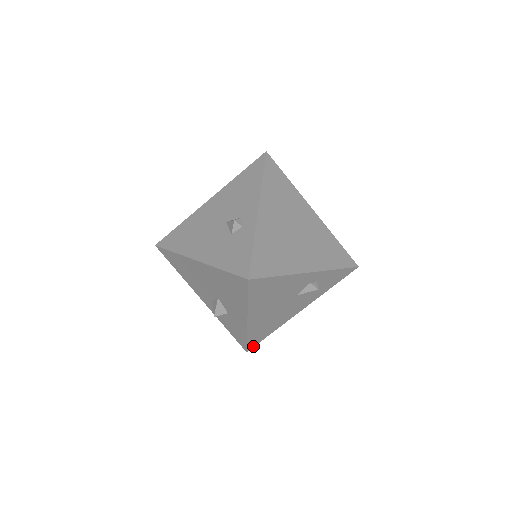
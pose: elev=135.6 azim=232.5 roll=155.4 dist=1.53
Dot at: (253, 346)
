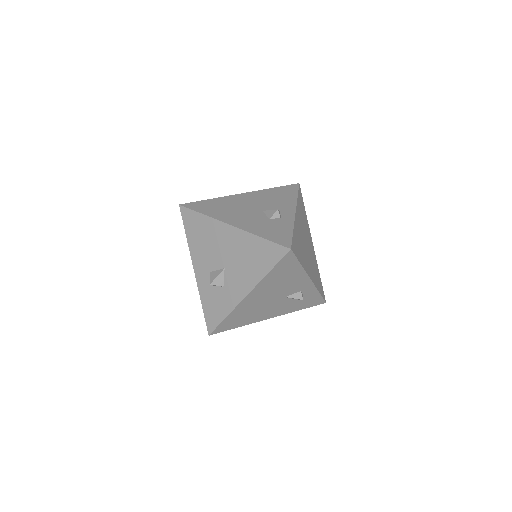
Dot at: (217, 332)
